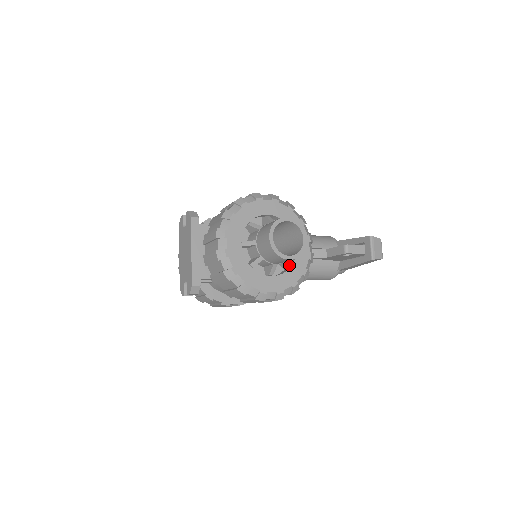
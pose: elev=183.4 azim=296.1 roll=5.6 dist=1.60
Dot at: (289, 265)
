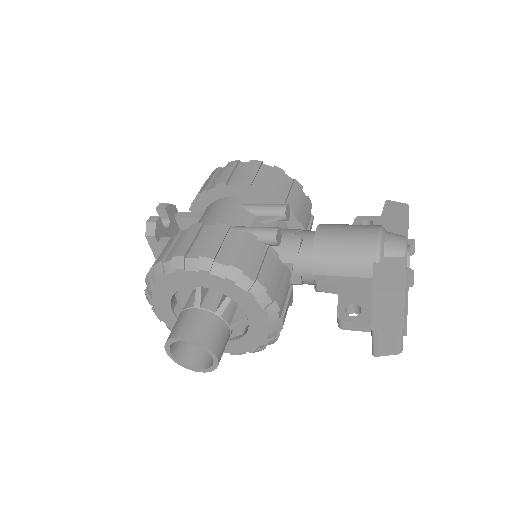
Dot at: (240, 335)
